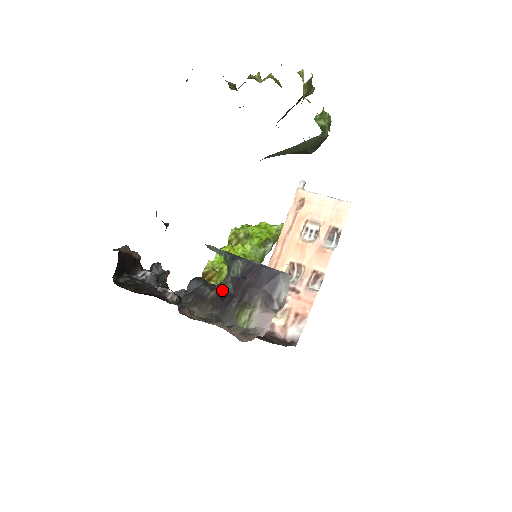
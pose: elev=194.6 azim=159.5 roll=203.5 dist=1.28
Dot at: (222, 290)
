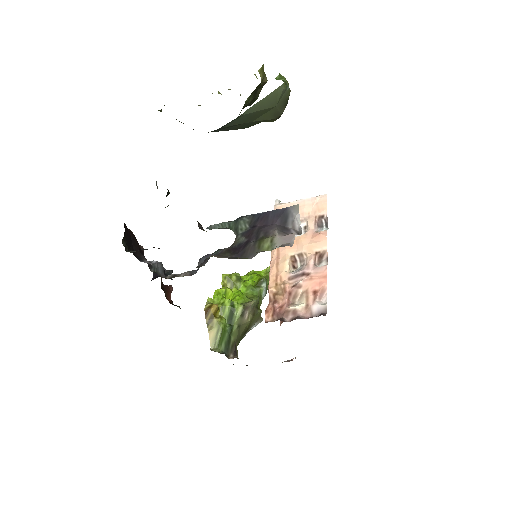
Dot at: (235, 246)
